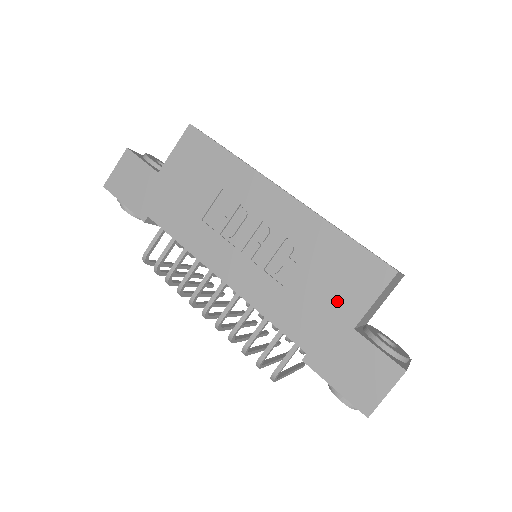
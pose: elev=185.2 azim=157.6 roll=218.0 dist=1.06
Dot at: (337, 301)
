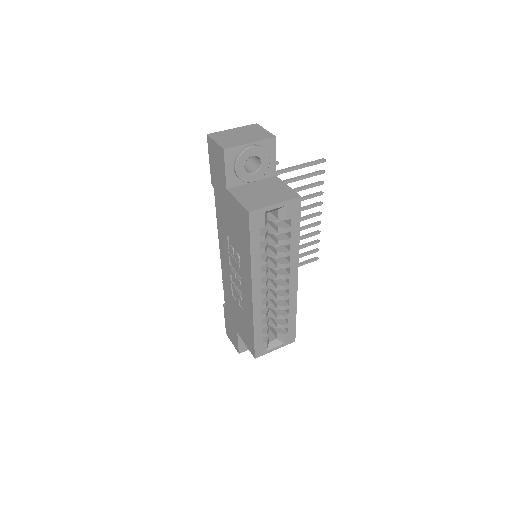
Dot at: (239, 325)
